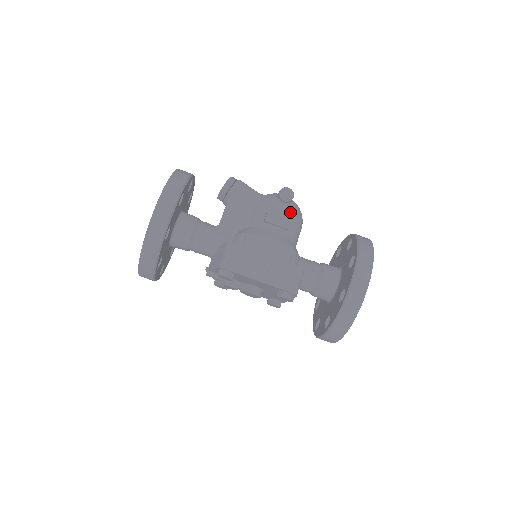
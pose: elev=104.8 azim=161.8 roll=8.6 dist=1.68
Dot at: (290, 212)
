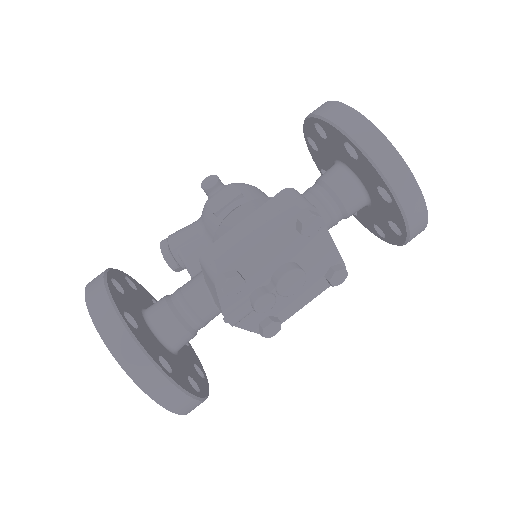
Dot at: occluded
